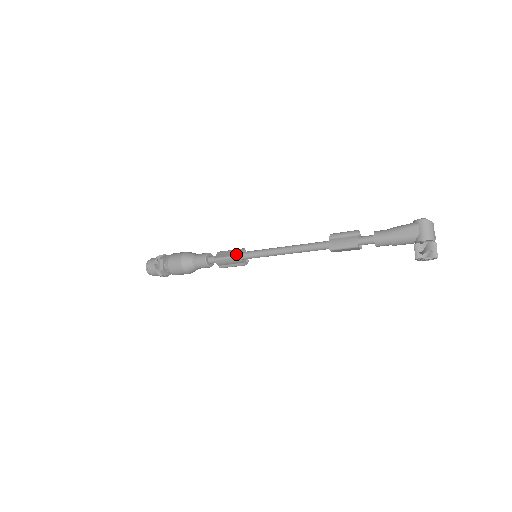
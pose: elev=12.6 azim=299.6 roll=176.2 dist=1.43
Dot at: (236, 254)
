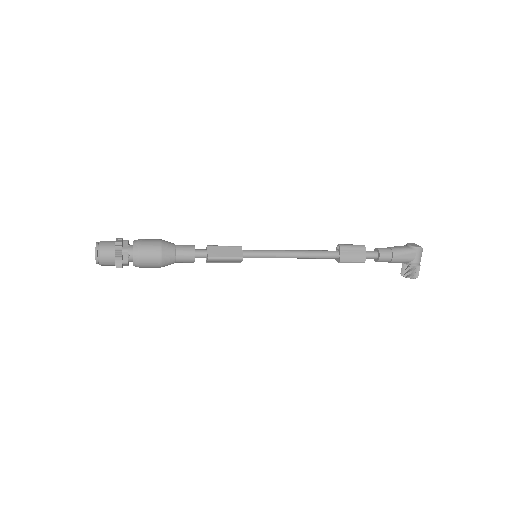
Dot at: (238, 255)
